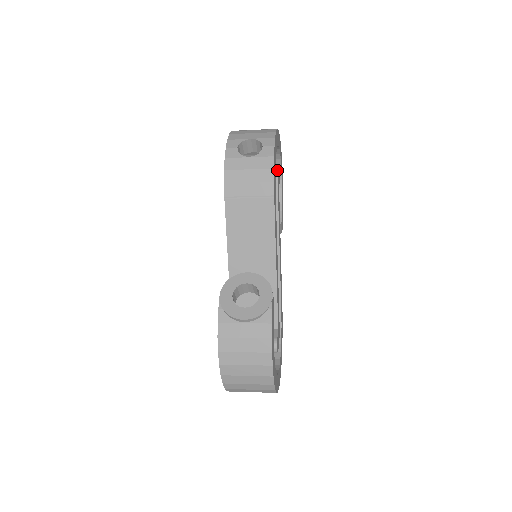
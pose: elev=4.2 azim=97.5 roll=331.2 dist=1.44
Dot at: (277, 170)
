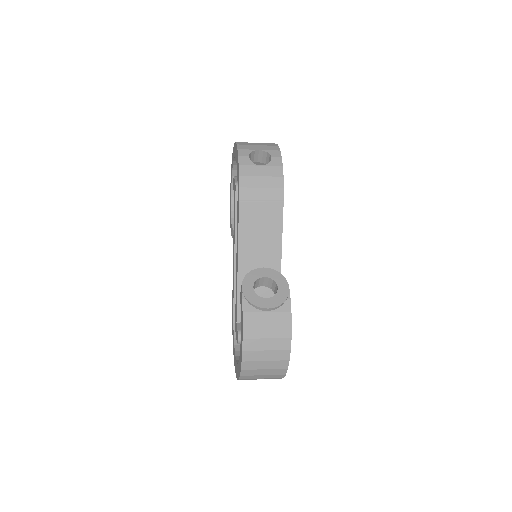
Dot at: occluded
